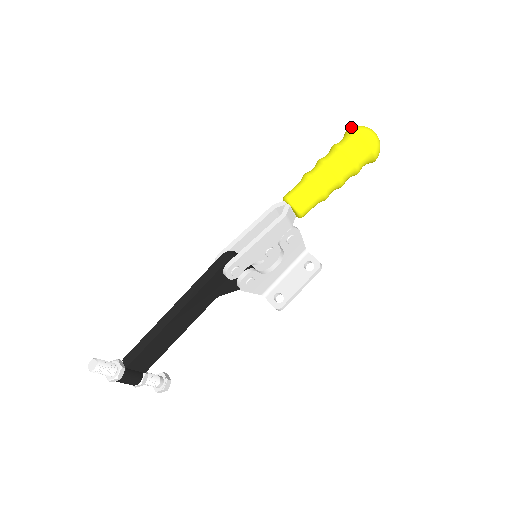
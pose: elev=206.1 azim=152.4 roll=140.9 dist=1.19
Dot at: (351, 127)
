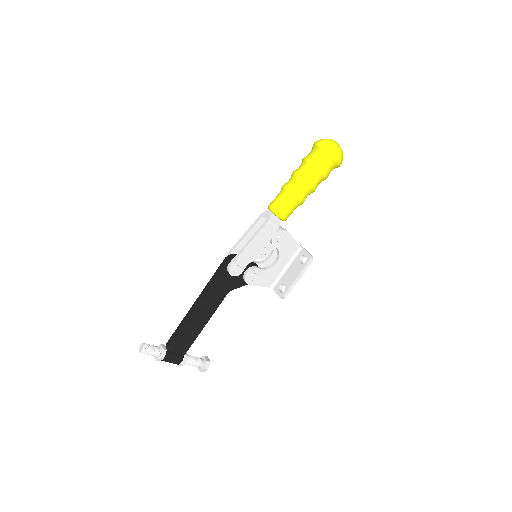
Dot at: occluded
